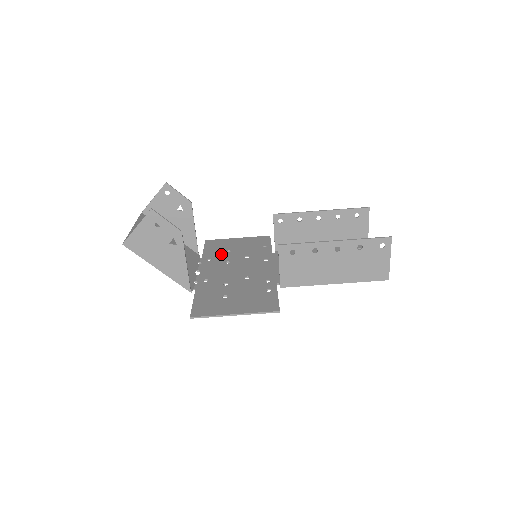
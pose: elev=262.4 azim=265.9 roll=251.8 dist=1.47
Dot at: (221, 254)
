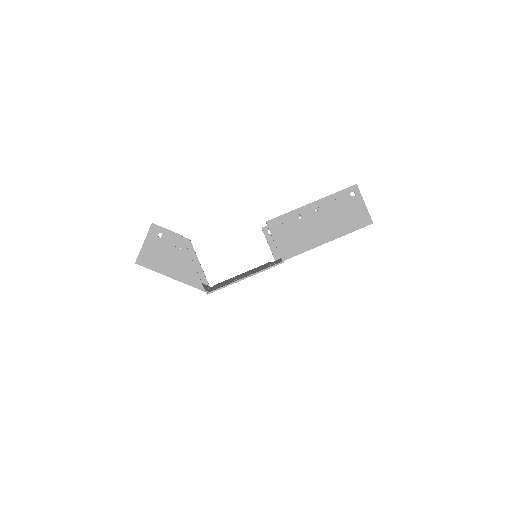
Dot at: occluded
